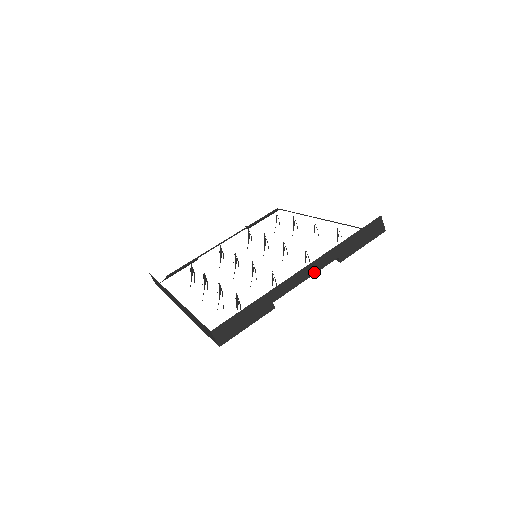
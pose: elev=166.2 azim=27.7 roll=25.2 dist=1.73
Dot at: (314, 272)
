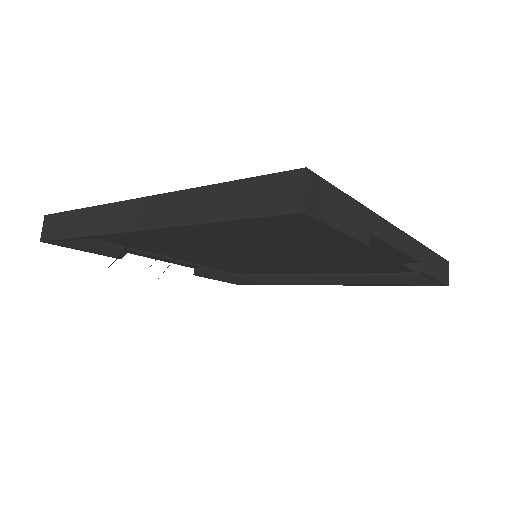
Dot at: (405, 251)
